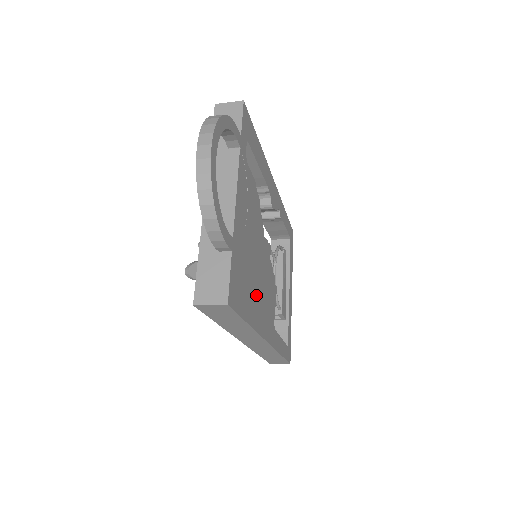
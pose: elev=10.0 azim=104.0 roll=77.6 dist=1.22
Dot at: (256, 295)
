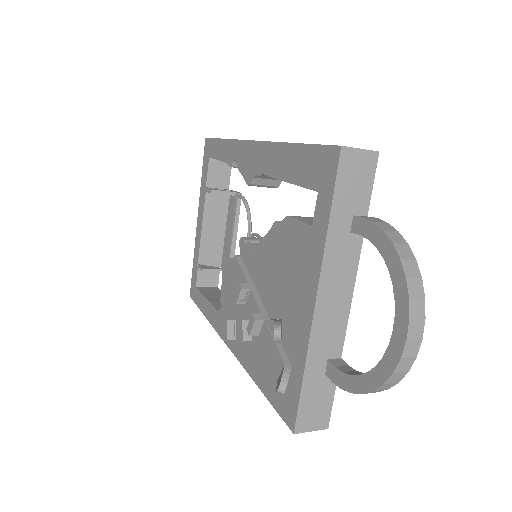
Dot at: occluded
